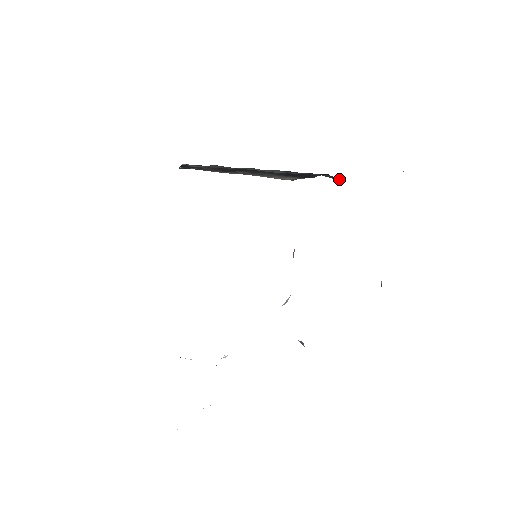
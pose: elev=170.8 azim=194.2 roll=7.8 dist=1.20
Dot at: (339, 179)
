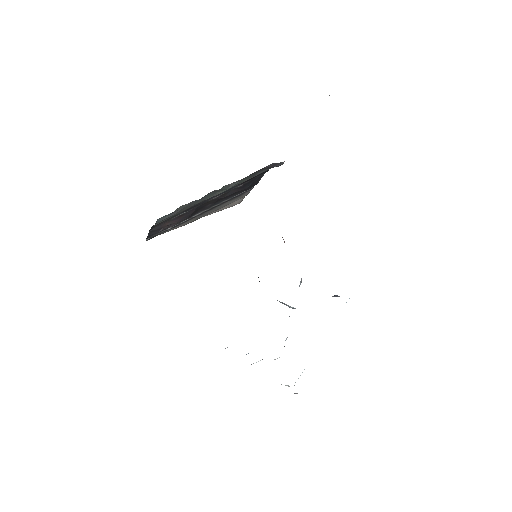
Dot at: (281, 162)
